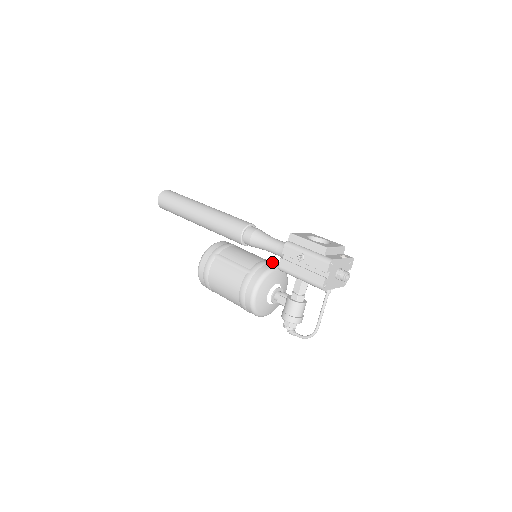
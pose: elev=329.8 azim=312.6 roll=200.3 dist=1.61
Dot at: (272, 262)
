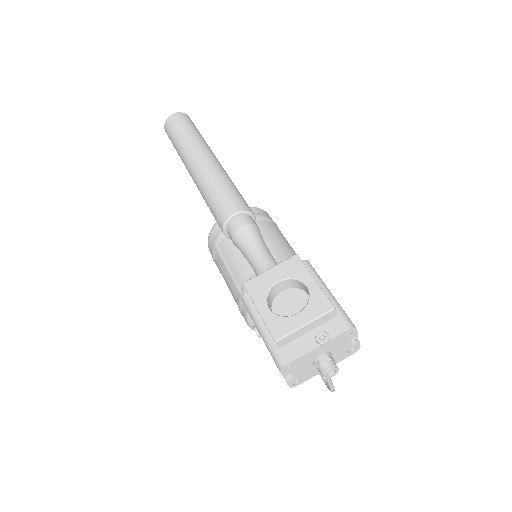
Dot at: occluded
